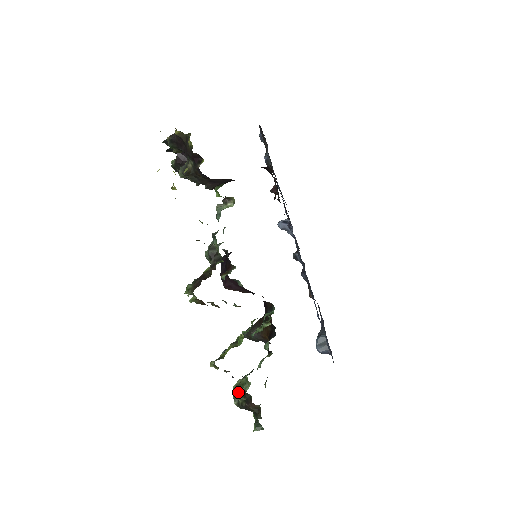
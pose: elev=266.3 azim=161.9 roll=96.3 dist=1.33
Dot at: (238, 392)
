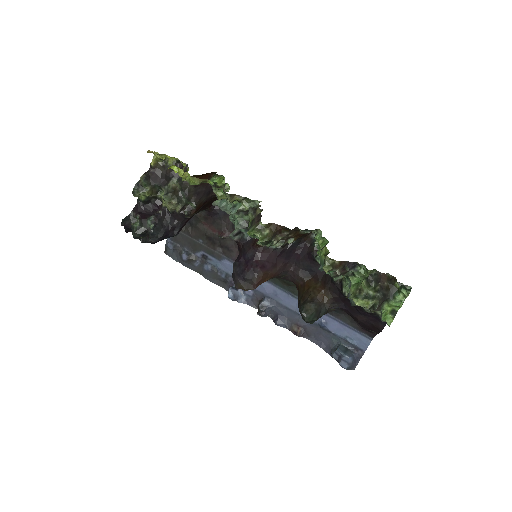
Dot at: (362, 291)
